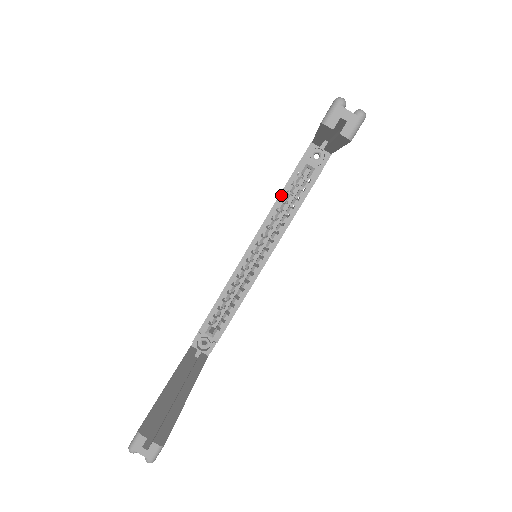
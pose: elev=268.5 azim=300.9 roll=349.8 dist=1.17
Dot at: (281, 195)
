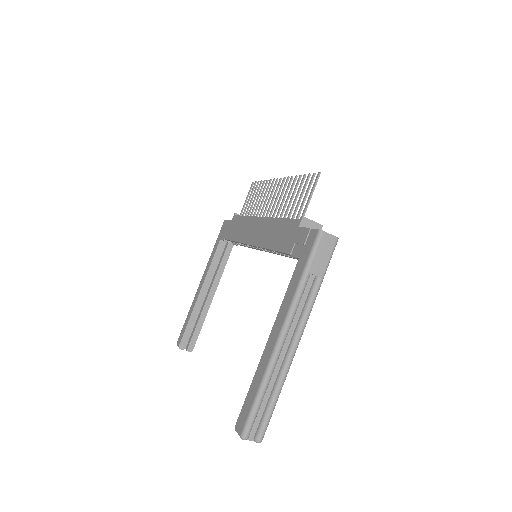
Dot at: (274, 251)
